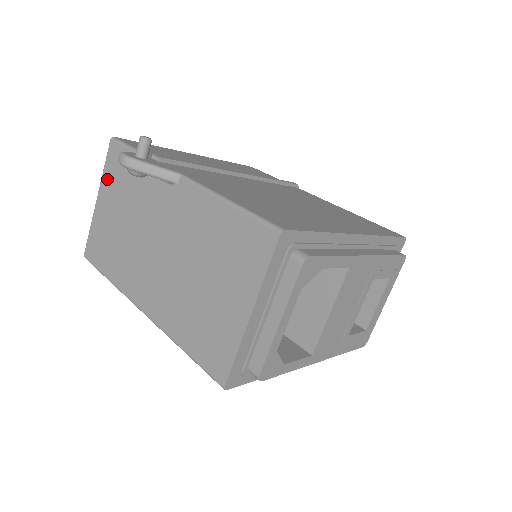
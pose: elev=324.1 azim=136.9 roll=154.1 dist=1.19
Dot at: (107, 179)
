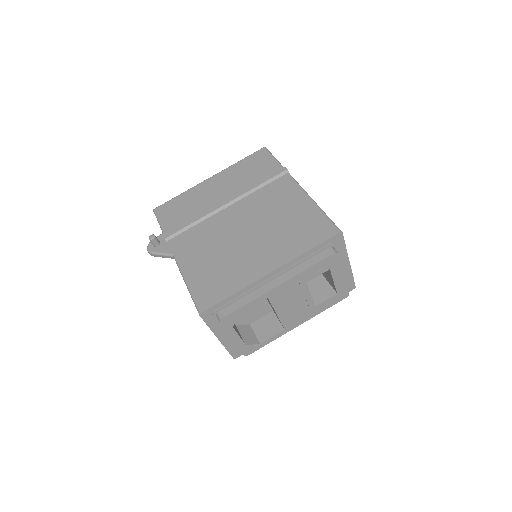
Dot at: occluded
